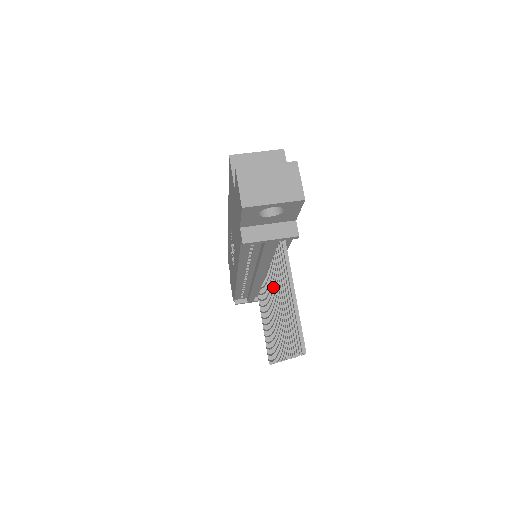
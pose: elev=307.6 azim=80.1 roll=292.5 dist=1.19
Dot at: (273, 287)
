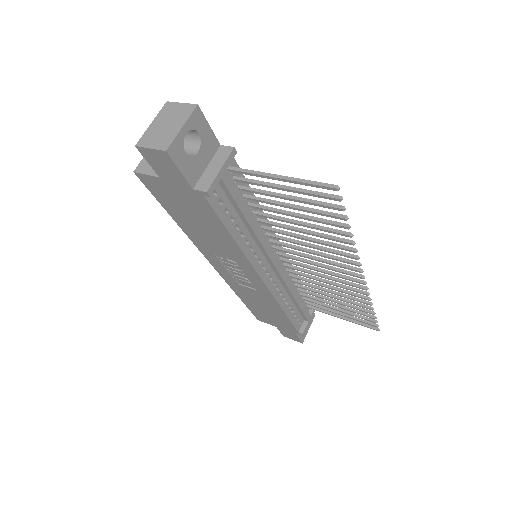
Dot at: (286, 240)
